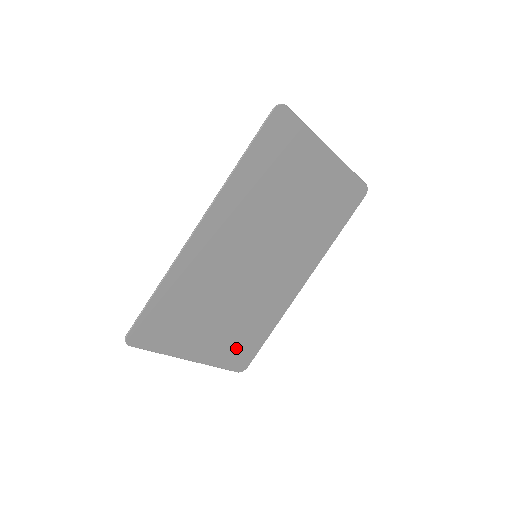
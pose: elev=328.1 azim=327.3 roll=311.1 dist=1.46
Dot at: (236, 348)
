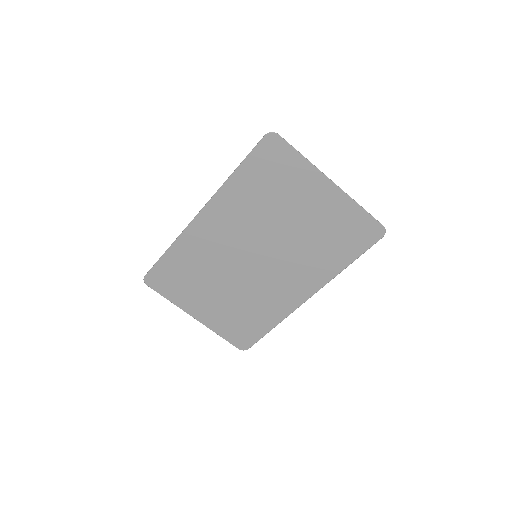
Dot at: (236, 327)
